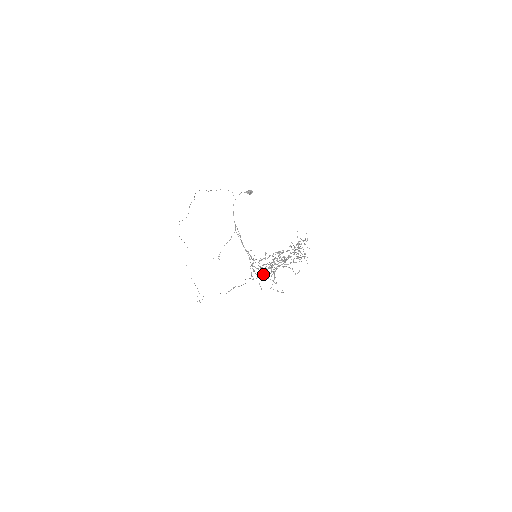
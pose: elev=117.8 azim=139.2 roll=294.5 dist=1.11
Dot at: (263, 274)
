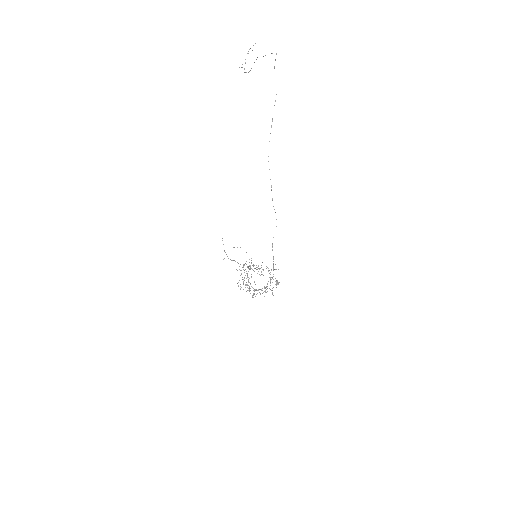
Dot at: occluded
